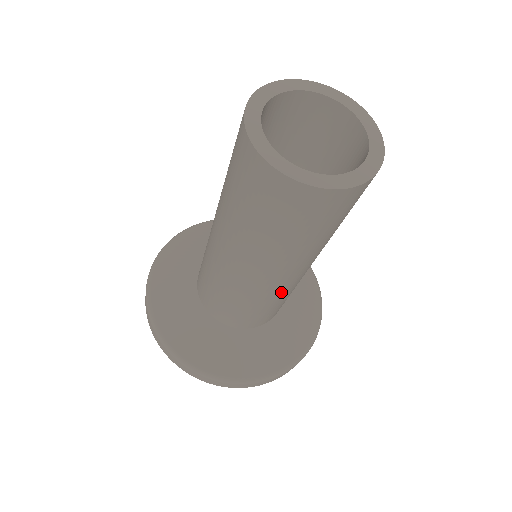
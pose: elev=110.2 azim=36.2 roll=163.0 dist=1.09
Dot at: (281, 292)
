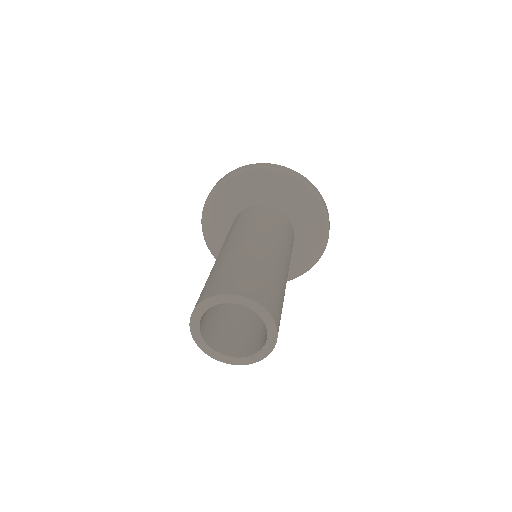
Dot at: occluded
